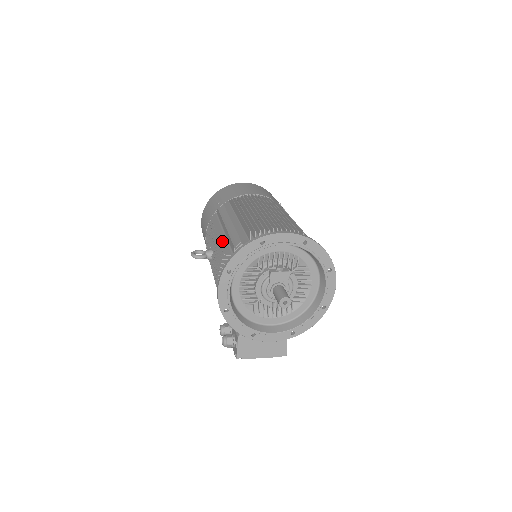
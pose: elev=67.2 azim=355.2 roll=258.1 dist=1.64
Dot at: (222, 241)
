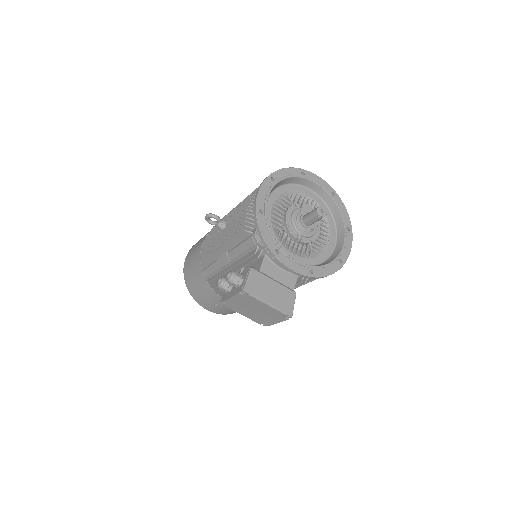
Dot at: occluded
